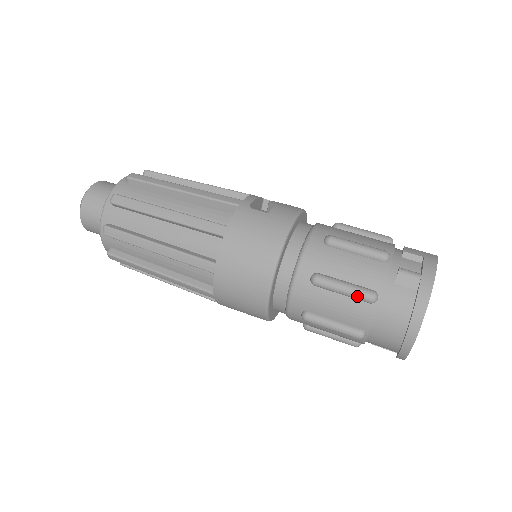
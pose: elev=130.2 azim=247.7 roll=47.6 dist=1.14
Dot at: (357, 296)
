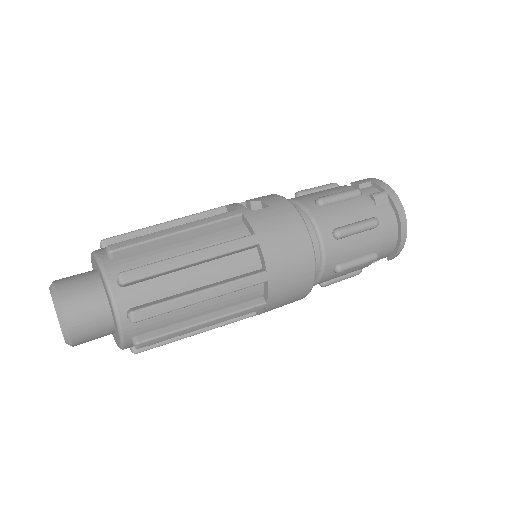
Dot at: (369, 227)
